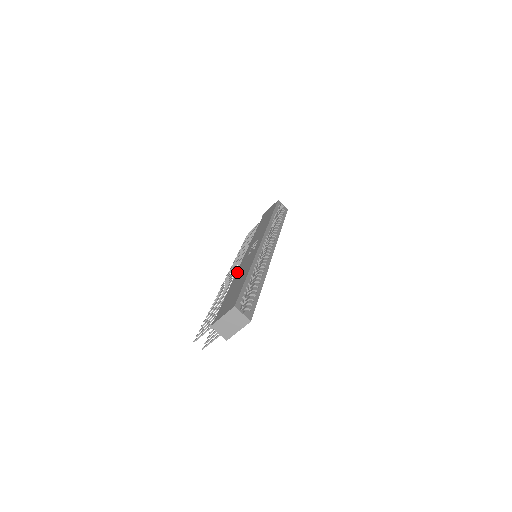
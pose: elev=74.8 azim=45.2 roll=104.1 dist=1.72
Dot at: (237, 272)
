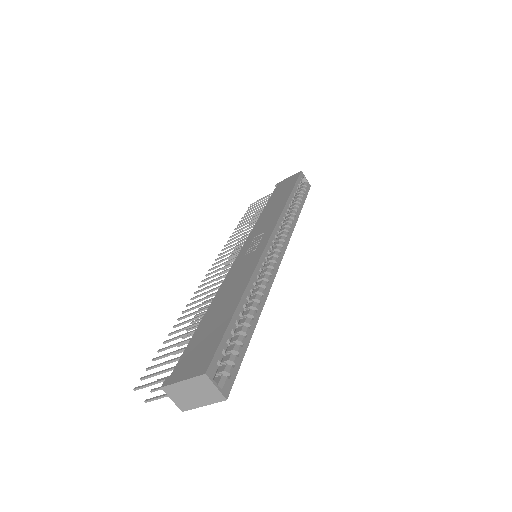
Dot at: (224, 282)
